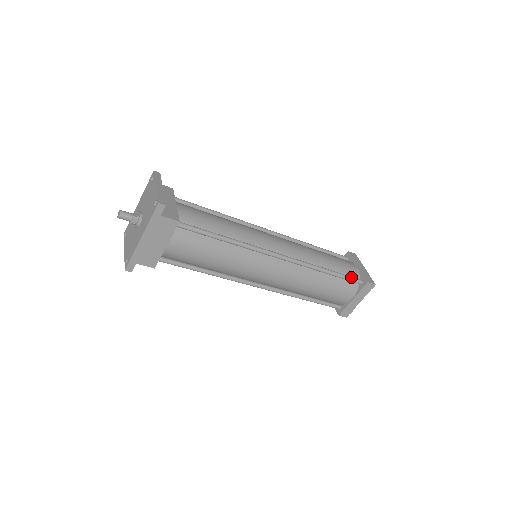
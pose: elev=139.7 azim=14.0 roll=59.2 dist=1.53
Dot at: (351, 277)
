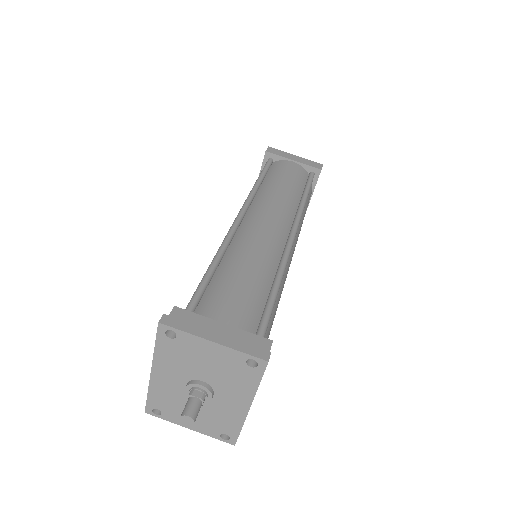
Dot at: (311, 180)
